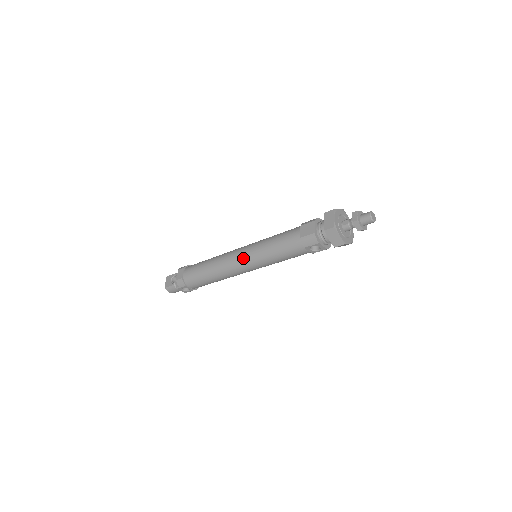
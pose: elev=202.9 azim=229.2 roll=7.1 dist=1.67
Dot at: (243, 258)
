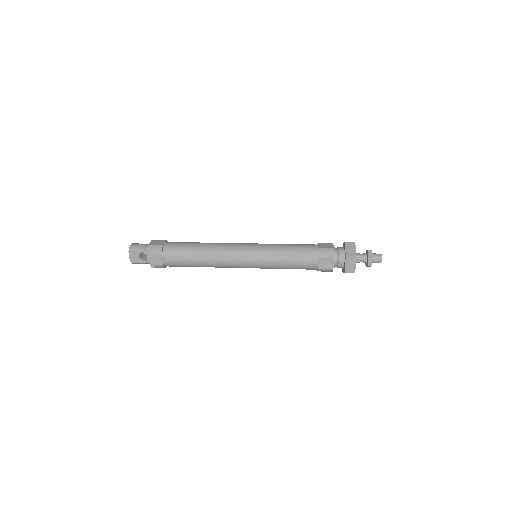
Dot at: (249, 266)
